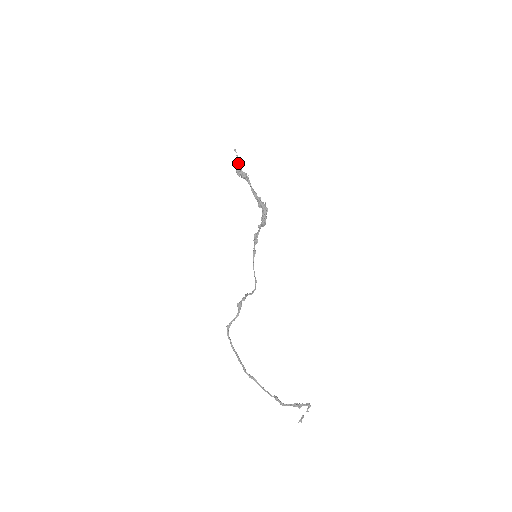
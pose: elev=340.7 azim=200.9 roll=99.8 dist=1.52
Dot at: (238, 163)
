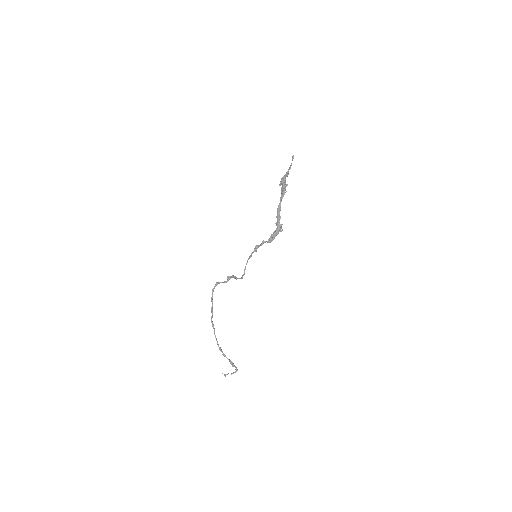
Dot at: (287, 172)
